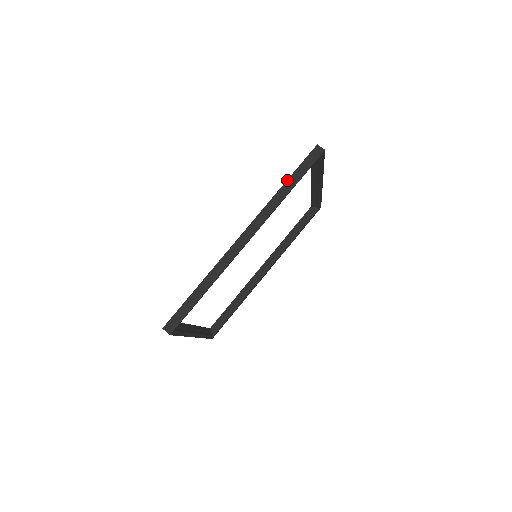
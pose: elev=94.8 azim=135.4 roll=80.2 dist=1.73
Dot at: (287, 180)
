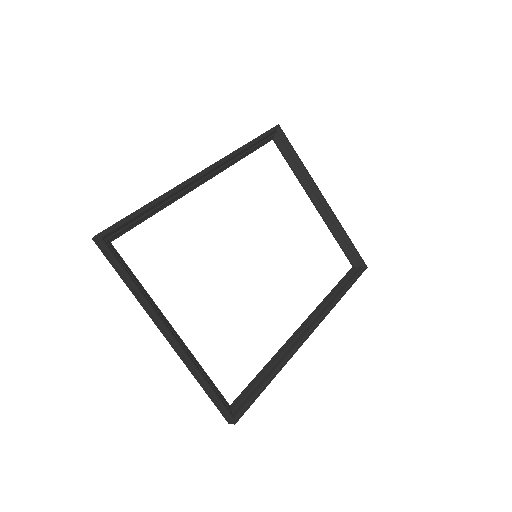
Dot at: occluded
